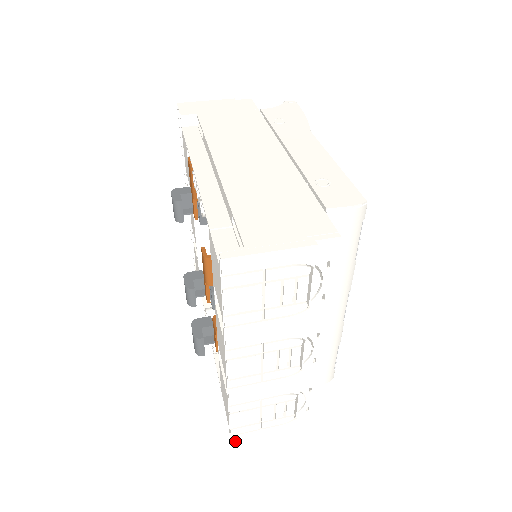
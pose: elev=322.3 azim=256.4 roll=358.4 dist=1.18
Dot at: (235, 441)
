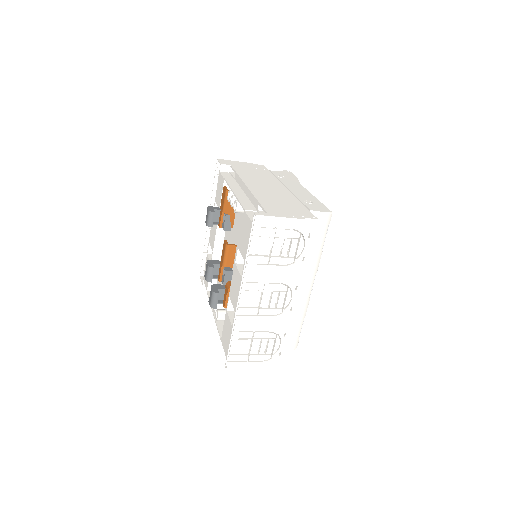
Dot at: (229, 368)
